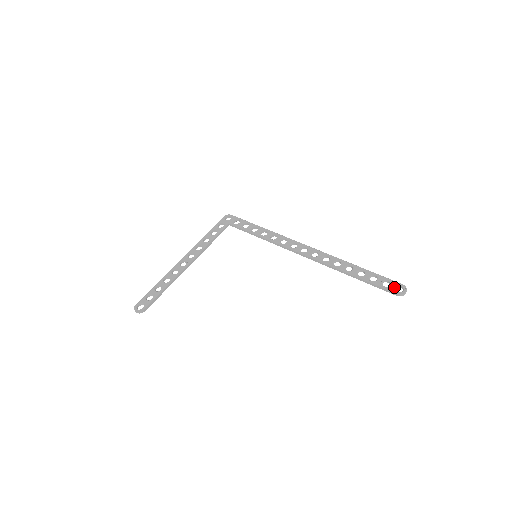
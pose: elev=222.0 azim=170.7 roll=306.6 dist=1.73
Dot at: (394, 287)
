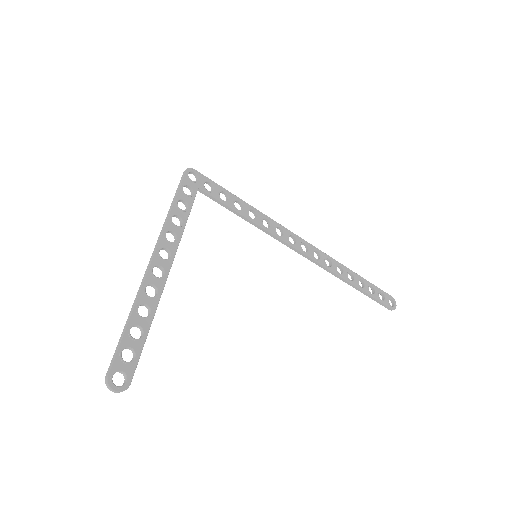
Dot at: occluded
